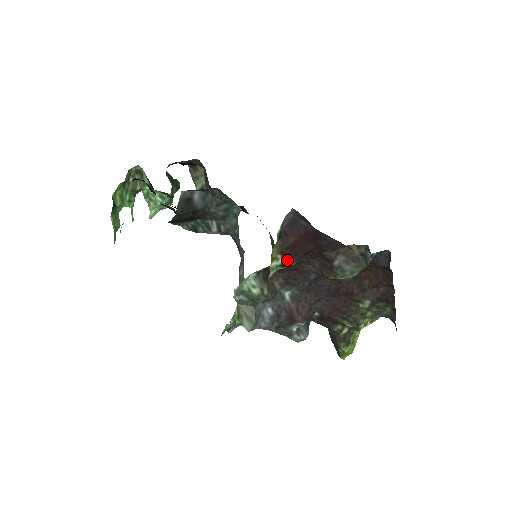
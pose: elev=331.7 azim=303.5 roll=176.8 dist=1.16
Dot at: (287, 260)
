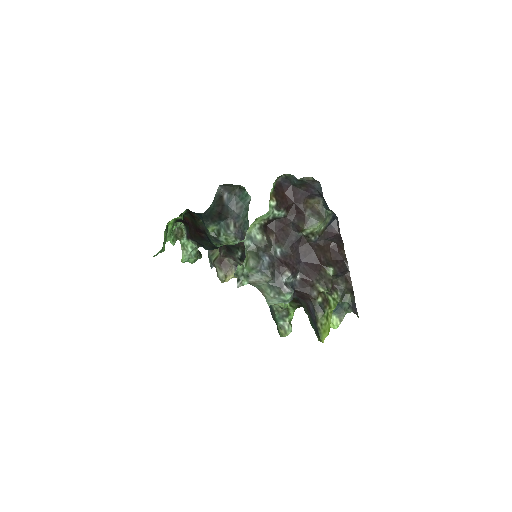
Dot at: (278, 204)
